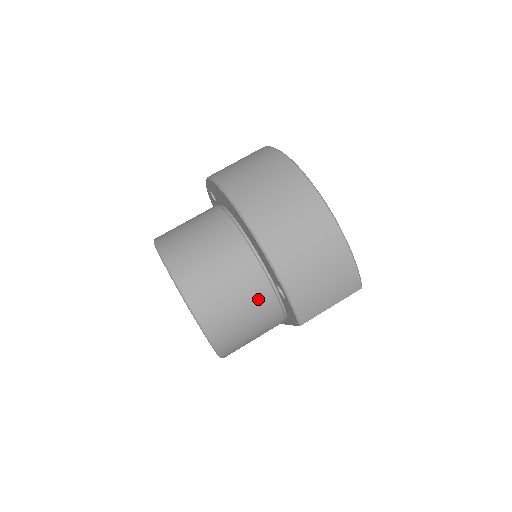
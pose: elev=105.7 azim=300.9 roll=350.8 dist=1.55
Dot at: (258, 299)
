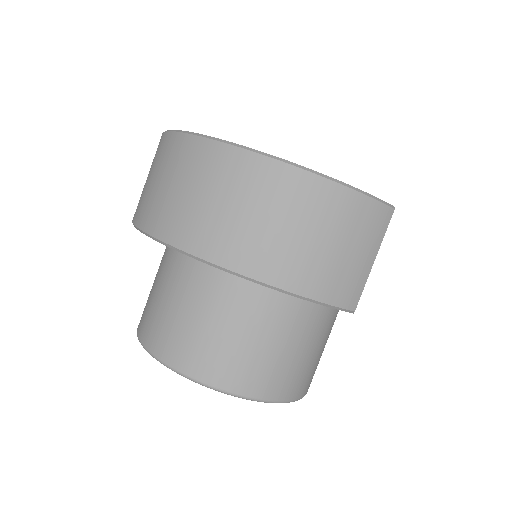
Dot at: (282, 319)
